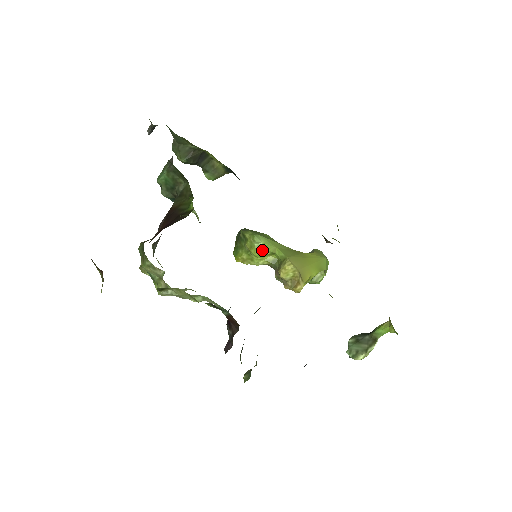
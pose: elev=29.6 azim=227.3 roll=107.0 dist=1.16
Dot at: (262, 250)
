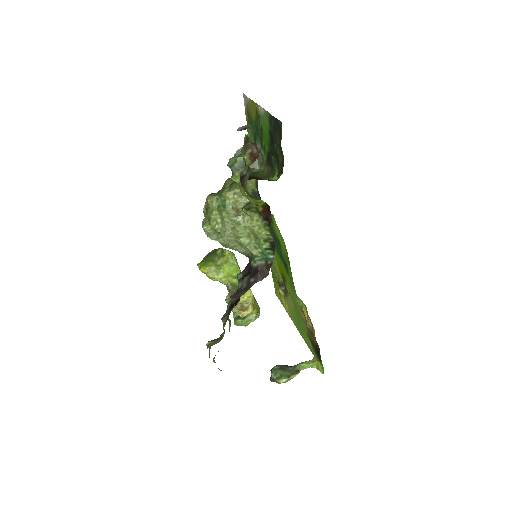
Dot at: (233, 269)
